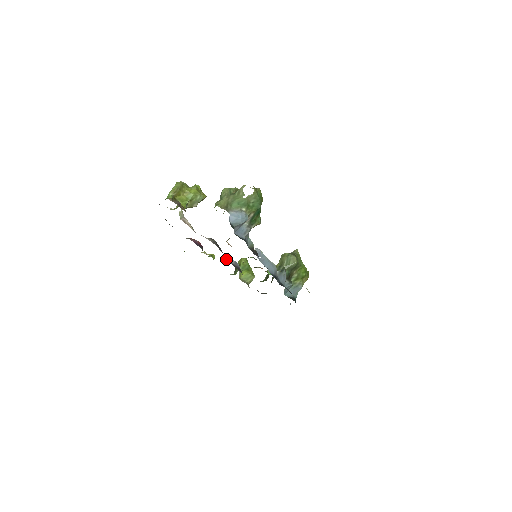
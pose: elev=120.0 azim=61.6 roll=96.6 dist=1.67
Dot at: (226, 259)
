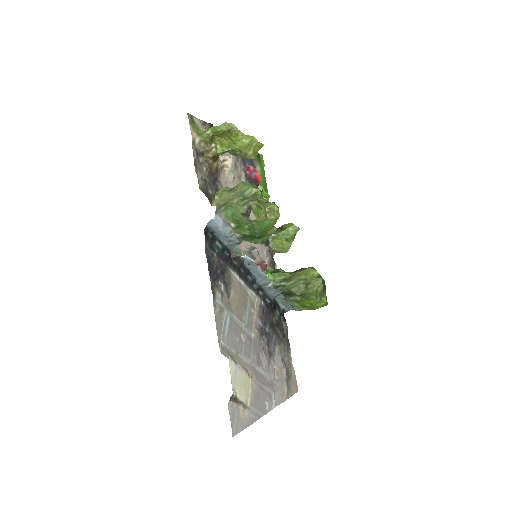
Dot at: occluded
